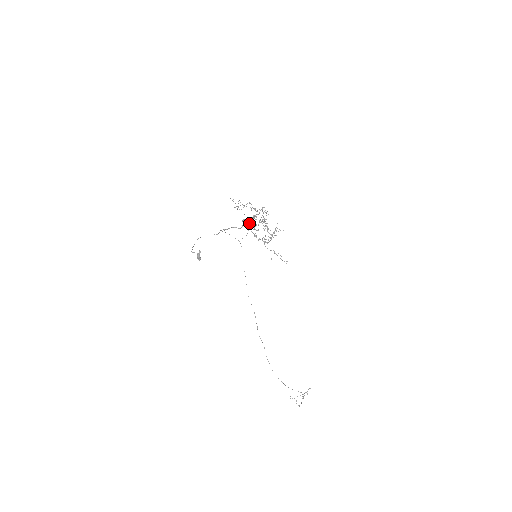
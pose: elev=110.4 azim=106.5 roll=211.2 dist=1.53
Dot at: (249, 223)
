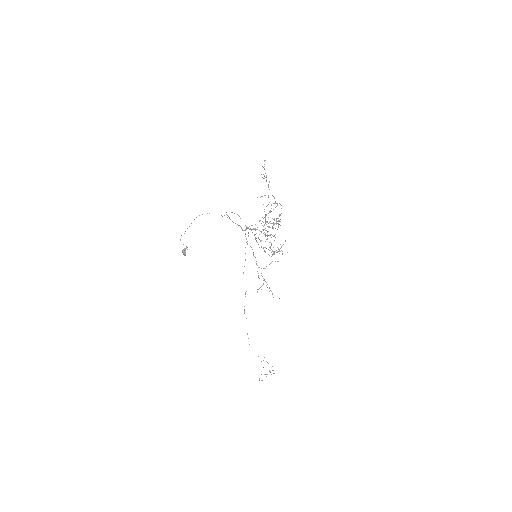
Dot at: occluded
